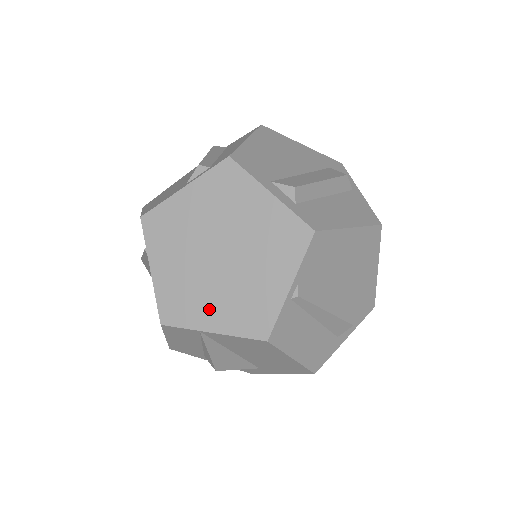
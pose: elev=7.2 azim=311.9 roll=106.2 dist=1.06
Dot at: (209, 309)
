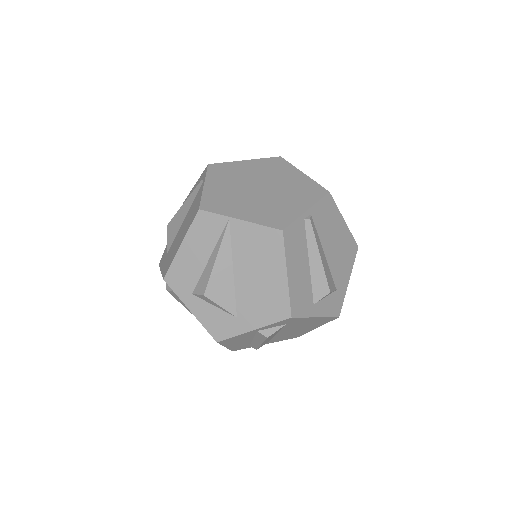
Dot at: (242, 209)
